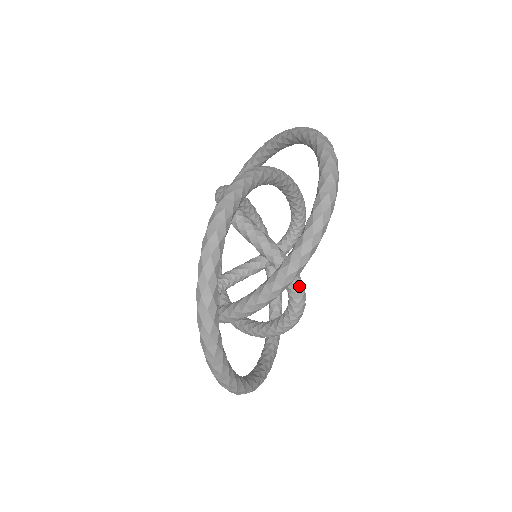
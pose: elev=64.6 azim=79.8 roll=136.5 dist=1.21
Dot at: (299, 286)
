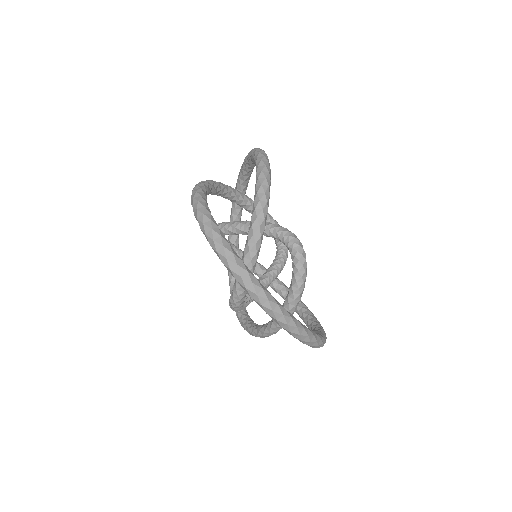
Dot at: (287, 231)
